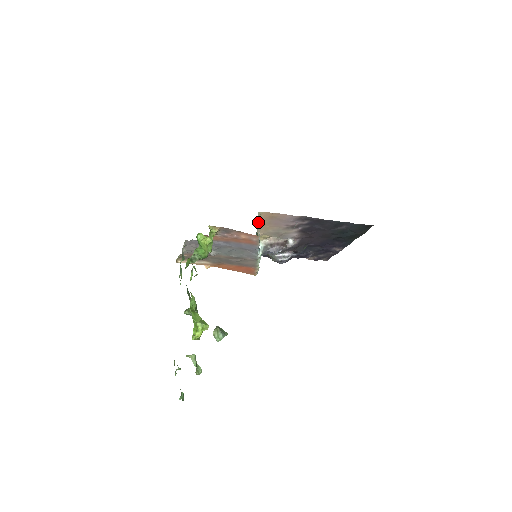
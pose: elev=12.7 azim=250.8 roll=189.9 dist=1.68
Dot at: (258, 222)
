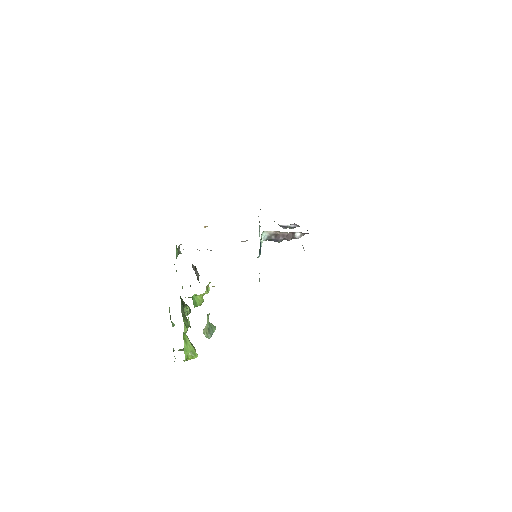
Dot at: occluded
